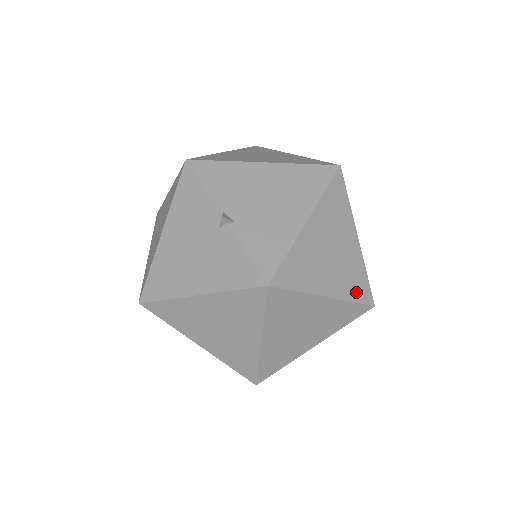
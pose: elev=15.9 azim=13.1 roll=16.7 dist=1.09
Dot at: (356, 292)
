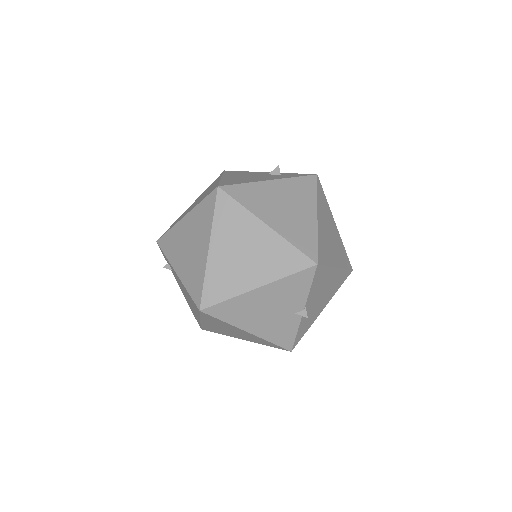
Dot at: occluded
